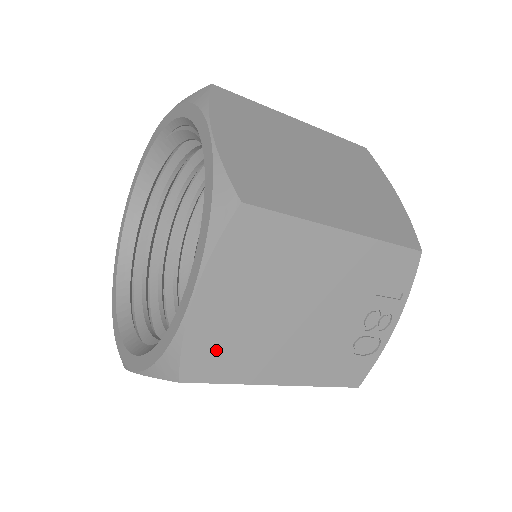
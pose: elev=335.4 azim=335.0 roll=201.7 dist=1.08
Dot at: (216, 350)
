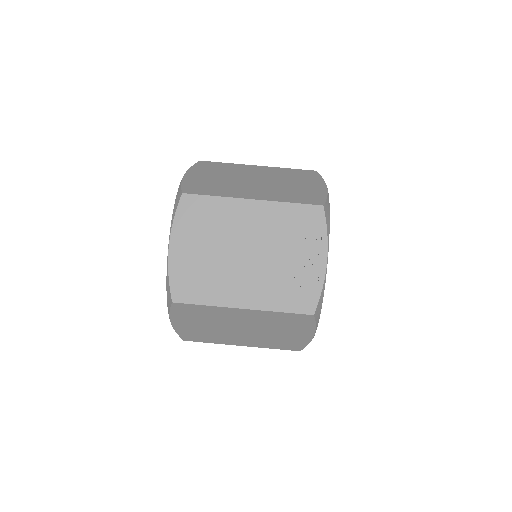
Dot at: (190, 281)
